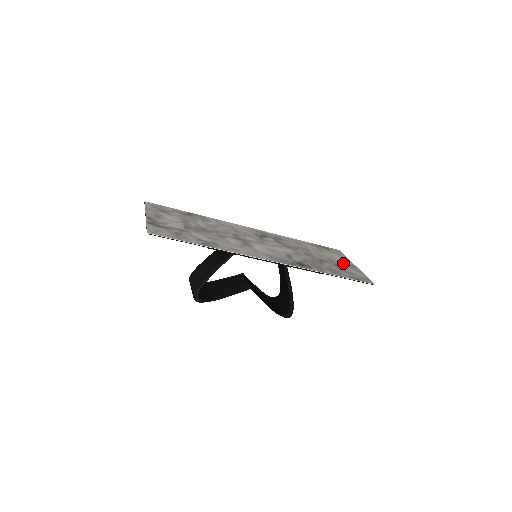
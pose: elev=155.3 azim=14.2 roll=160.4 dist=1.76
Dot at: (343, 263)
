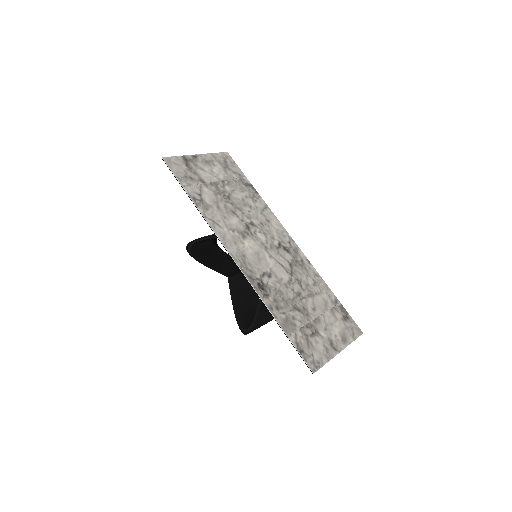
Dot at: (328, 335)
